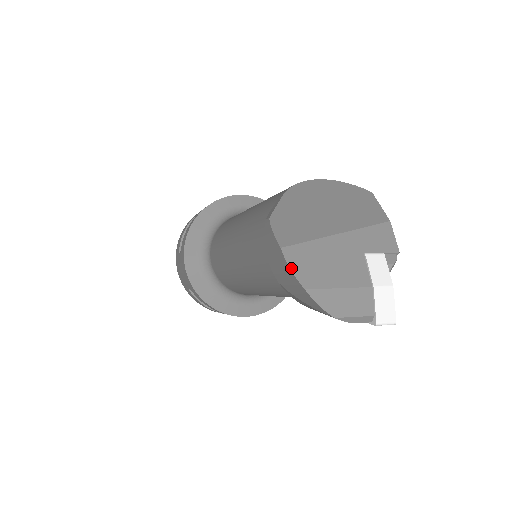
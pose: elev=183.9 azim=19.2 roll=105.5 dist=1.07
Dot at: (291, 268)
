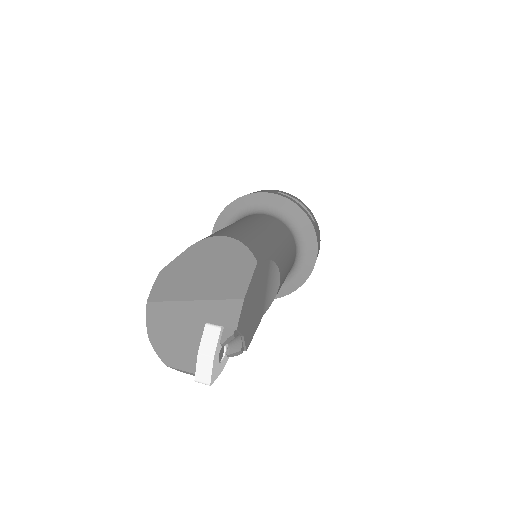
Dot at: (147, 320)
